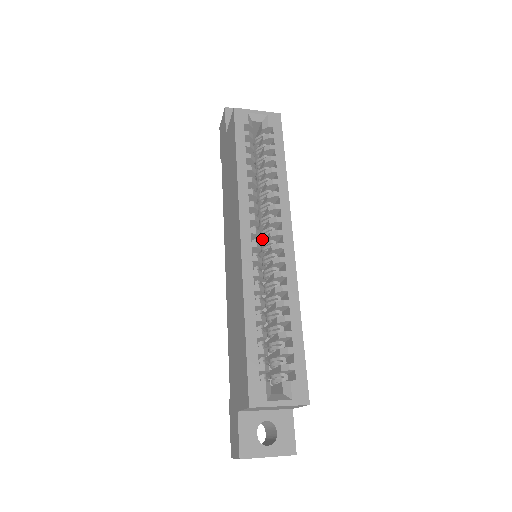
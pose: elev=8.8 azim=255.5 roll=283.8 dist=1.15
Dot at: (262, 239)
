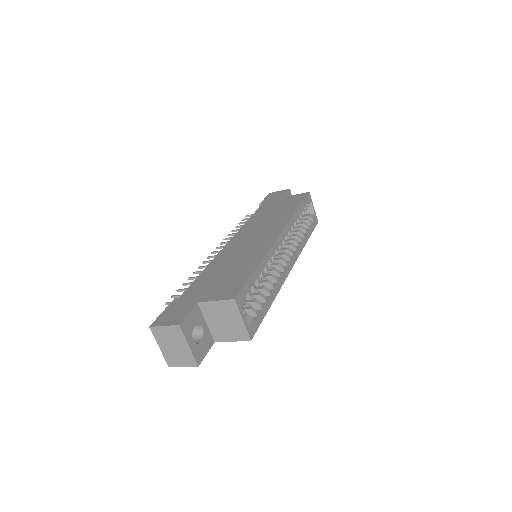
Dot at: occluded
